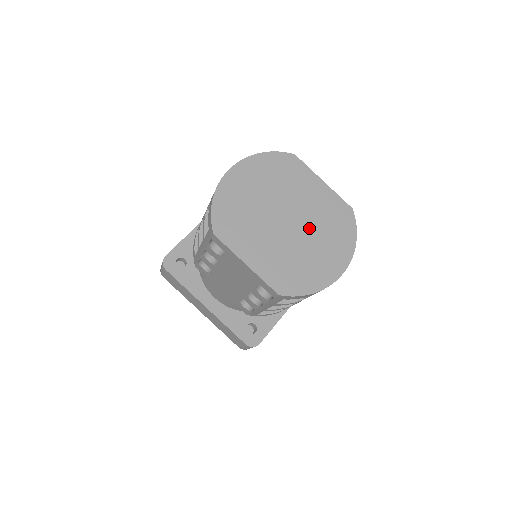
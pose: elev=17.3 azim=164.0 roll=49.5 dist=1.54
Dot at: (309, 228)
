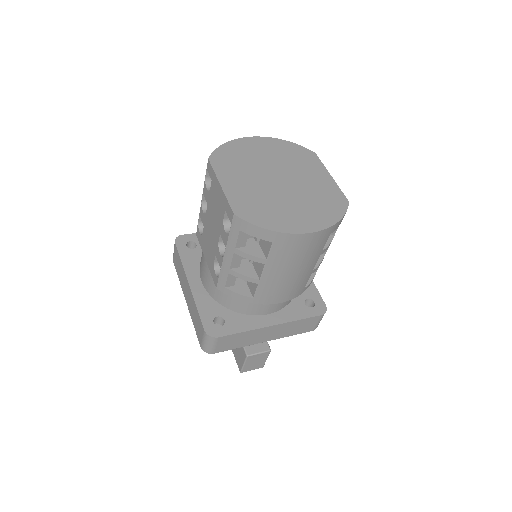
Dot at: (296, 193)
